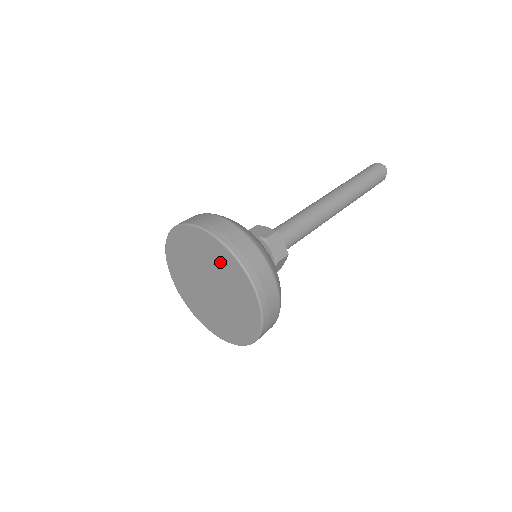
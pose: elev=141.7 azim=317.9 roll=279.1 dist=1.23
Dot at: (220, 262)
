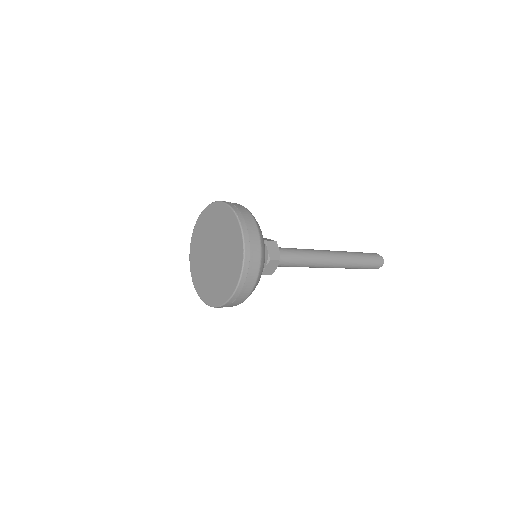
Dot at: (227, 227)
